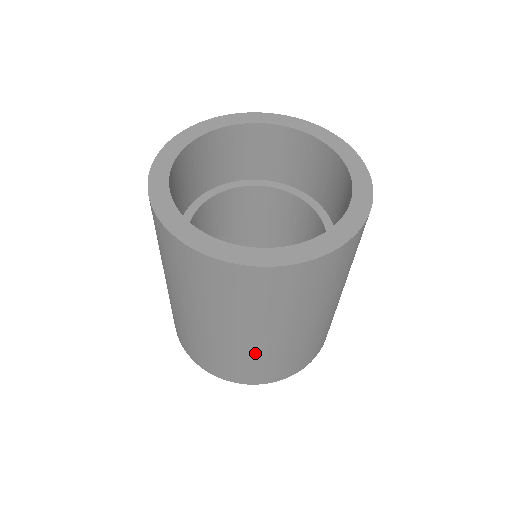
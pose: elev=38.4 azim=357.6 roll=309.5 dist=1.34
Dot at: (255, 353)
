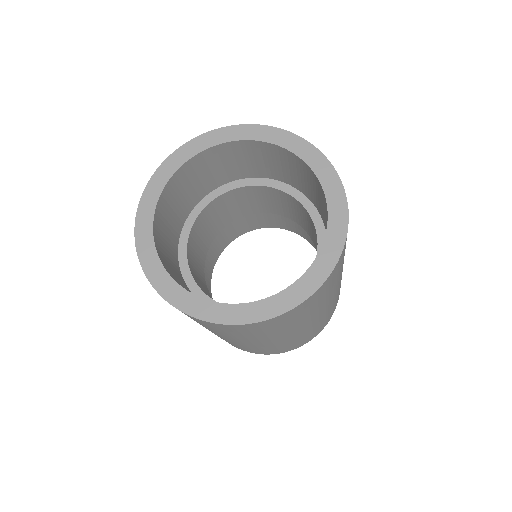
Dot at: occluded
